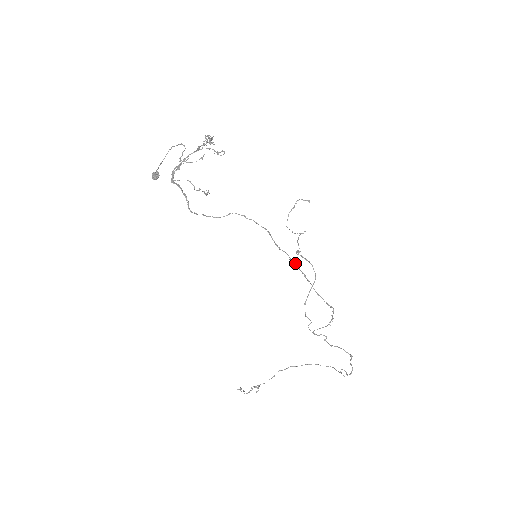
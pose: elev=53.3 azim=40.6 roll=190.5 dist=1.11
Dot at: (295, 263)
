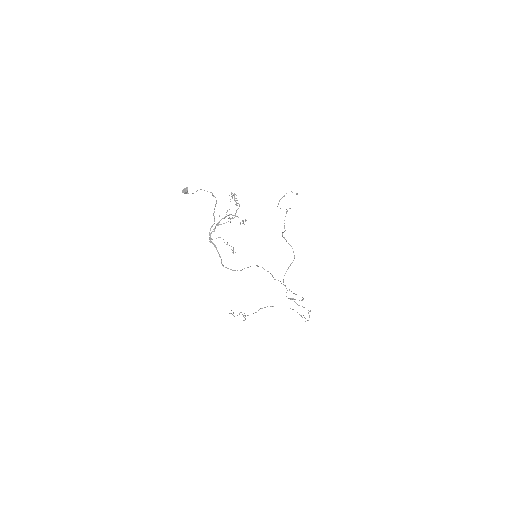
Dot at: (285, 285)
